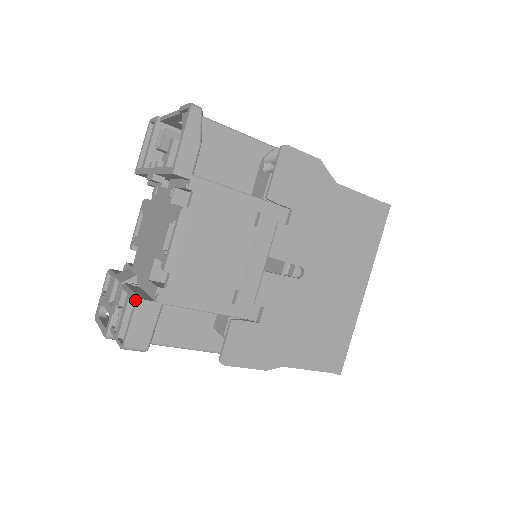
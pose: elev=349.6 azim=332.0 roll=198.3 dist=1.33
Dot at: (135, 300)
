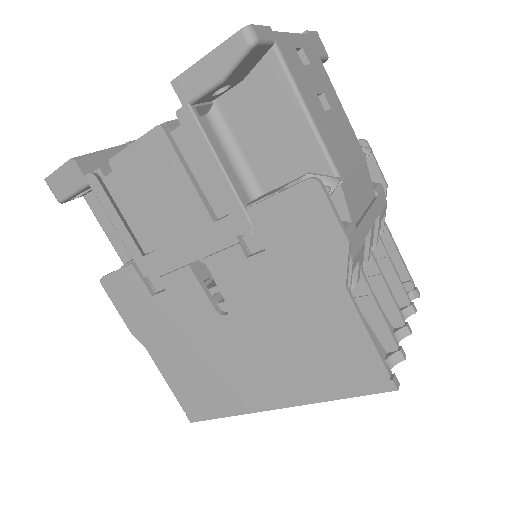
Dot at: (75, 157)
